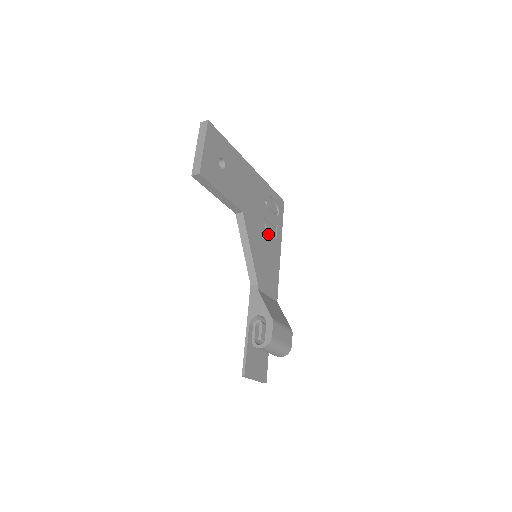
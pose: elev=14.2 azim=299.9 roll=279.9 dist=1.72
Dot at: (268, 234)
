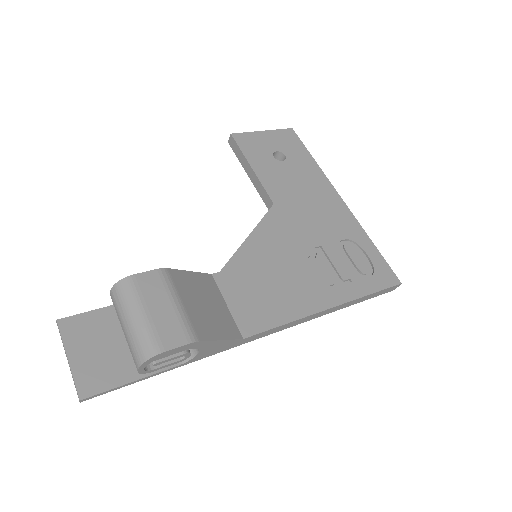
Dot at: (312, 266)
